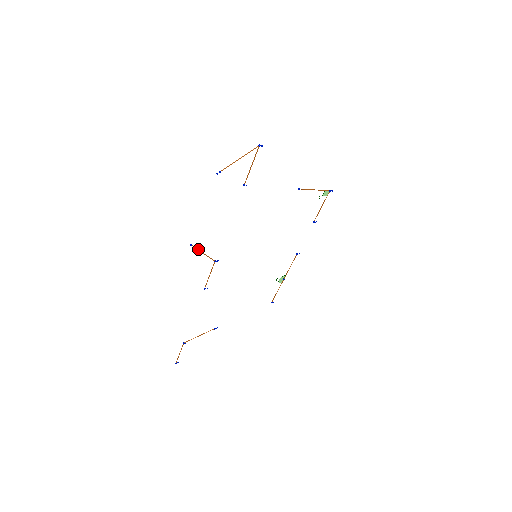
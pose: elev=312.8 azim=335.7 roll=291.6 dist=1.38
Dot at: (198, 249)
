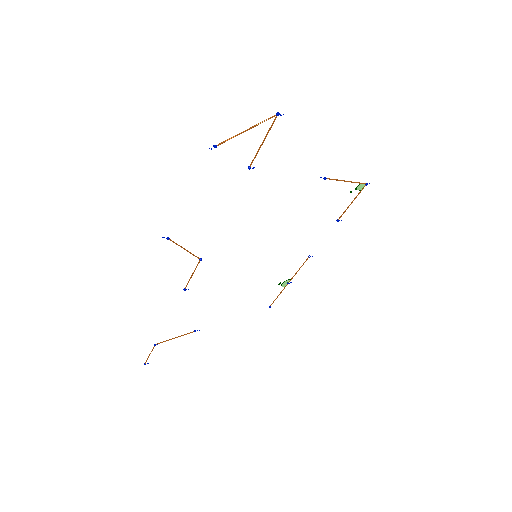
Dot at: occluded
